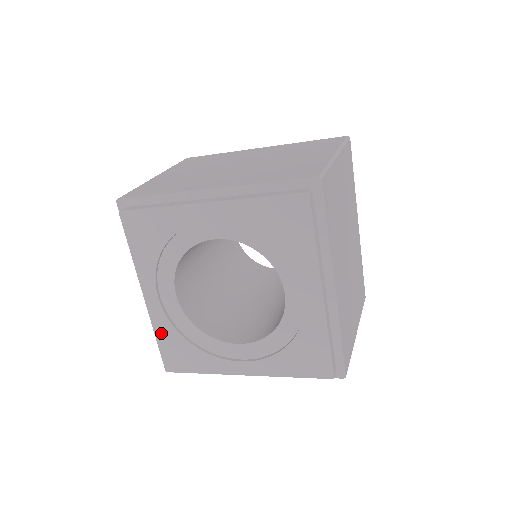
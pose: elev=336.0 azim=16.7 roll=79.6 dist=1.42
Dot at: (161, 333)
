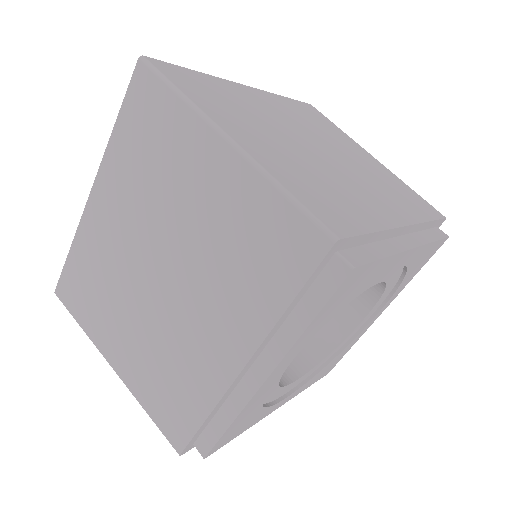
Dot at: (243, 414)
